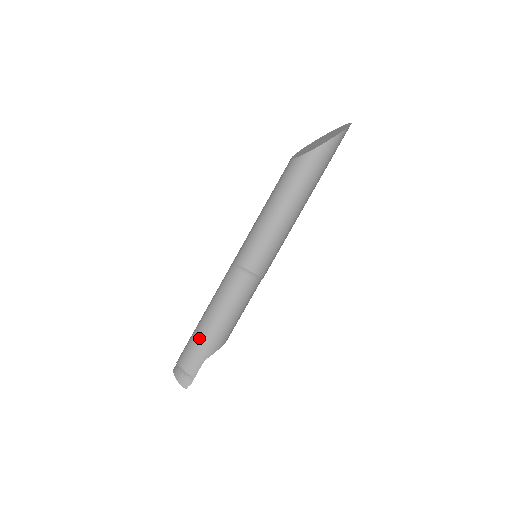
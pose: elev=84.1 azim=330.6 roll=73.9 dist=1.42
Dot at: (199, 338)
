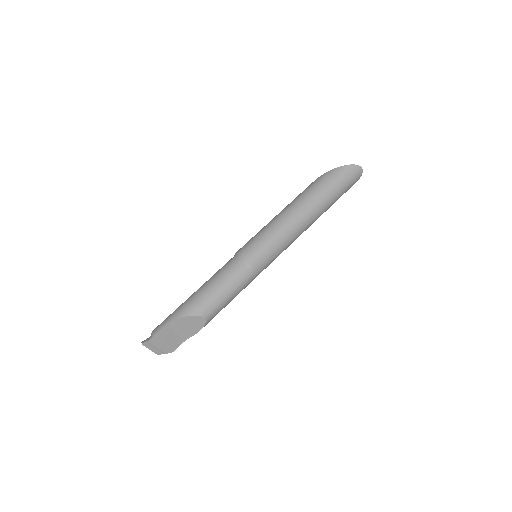
Dot at: occluded
